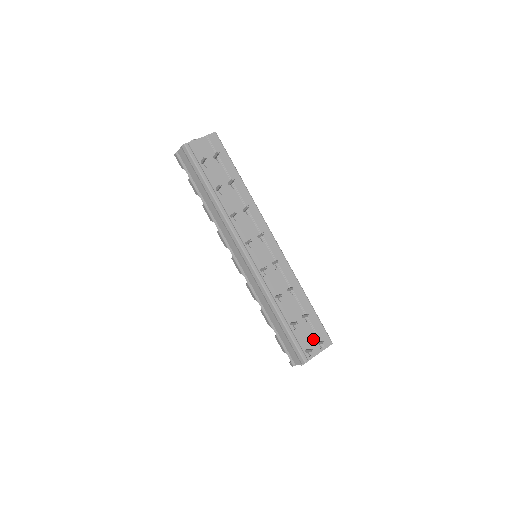
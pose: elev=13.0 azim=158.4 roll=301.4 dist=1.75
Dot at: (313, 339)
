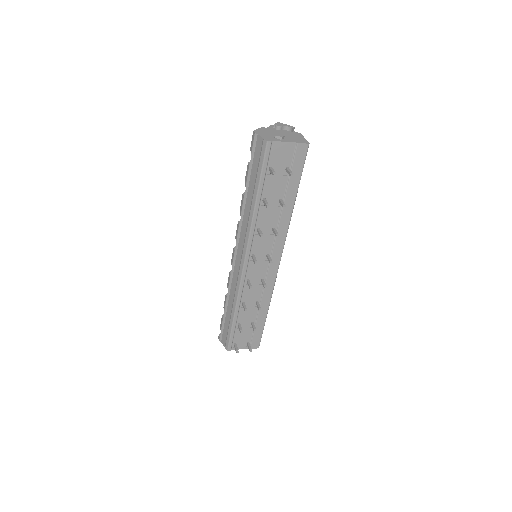
Dot at: (247, 339)
